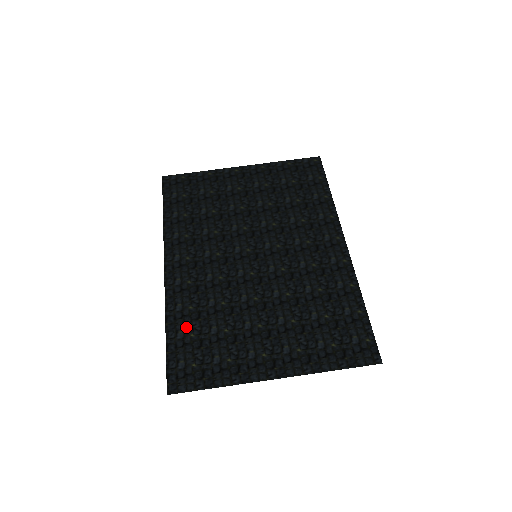
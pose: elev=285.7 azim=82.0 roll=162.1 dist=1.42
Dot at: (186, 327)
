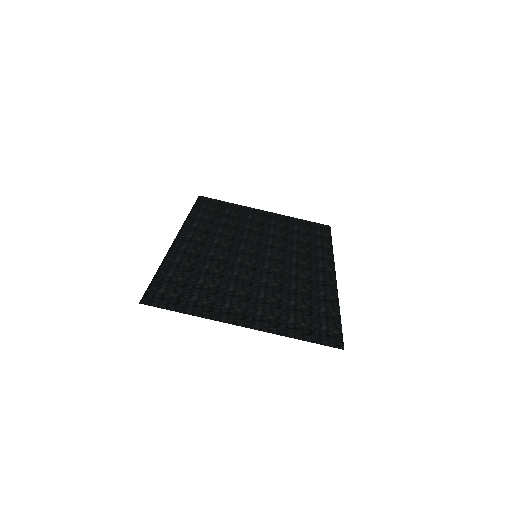
Dot at: (177, 272)
